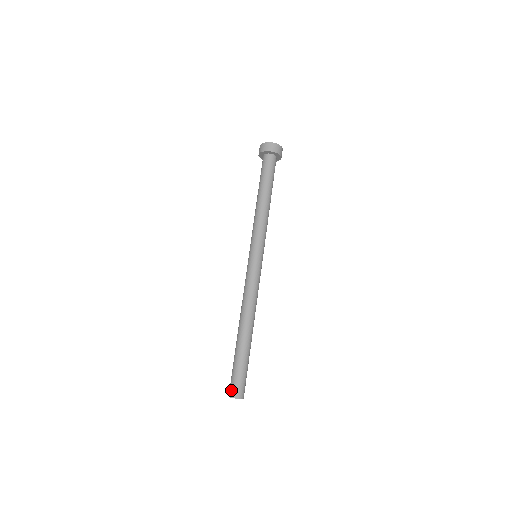
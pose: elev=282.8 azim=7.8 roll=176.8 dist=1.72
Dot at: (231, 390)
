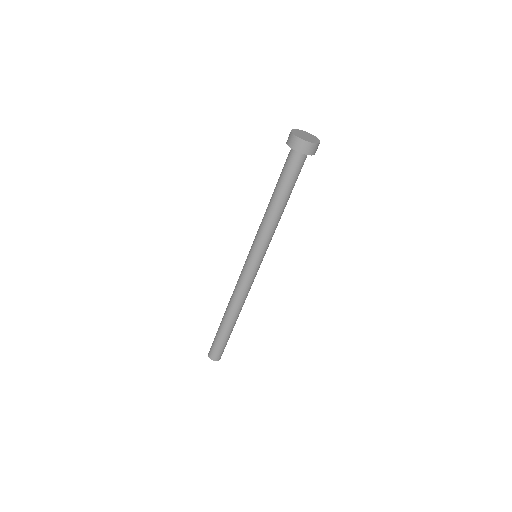
Dot at: (210, 349)
